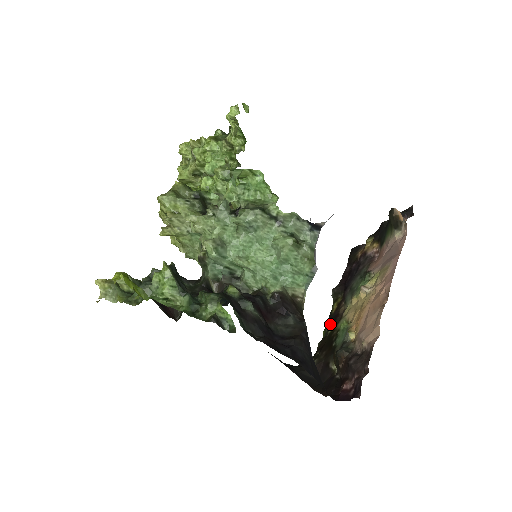
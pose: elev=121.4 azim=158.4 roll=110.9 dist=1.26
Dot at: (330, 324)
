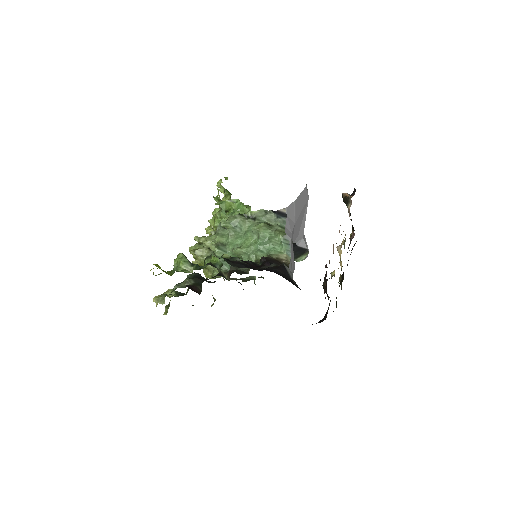
Dot at: occluded
